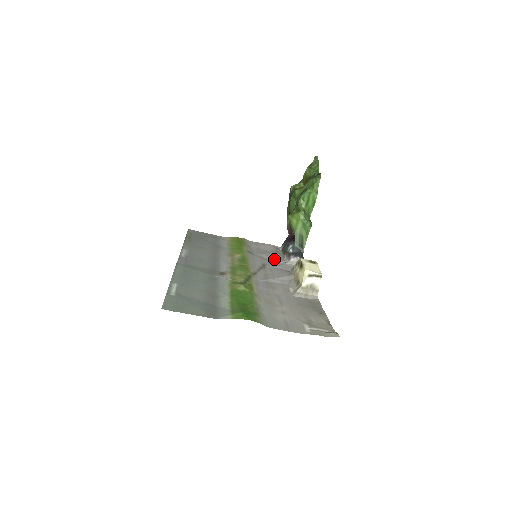
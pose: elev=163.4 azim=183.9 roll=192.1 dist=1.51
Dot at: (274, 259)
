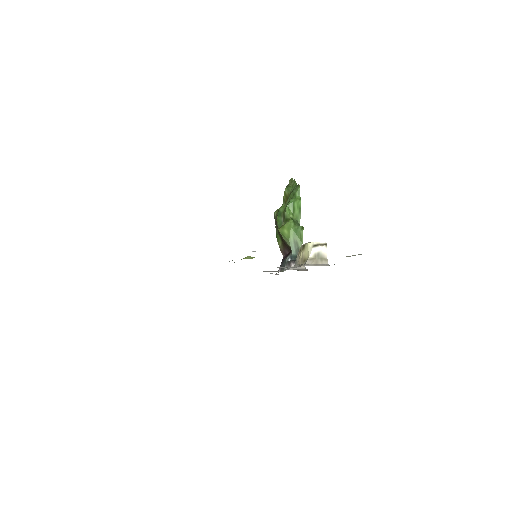
Dot at: occluded
